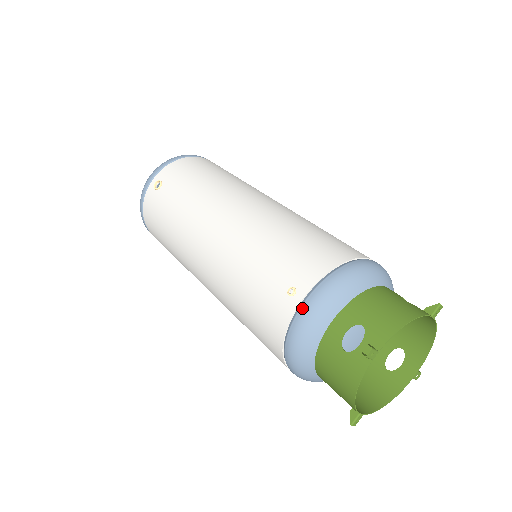
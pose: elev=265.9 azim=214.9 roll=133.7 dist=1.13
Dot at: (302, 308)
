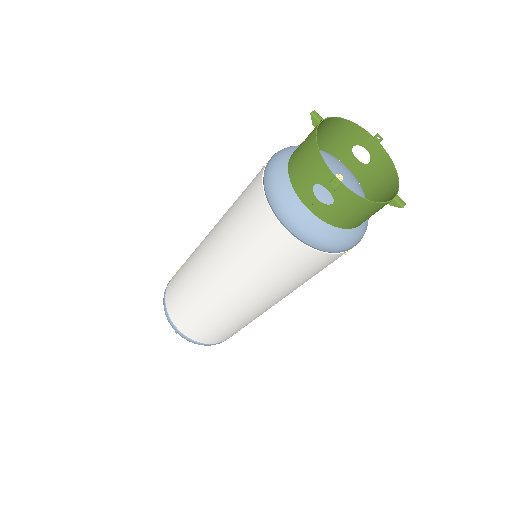
Dot at: occluded
